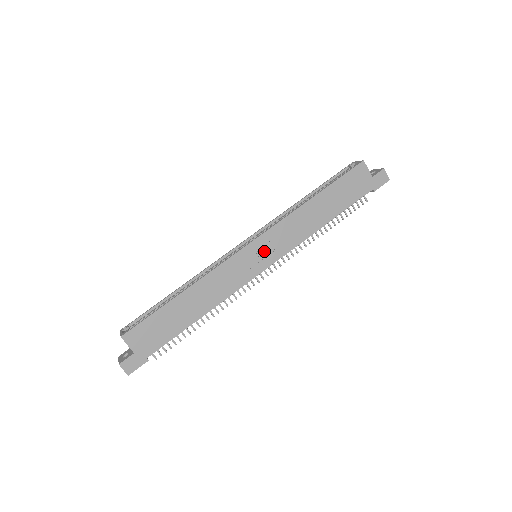
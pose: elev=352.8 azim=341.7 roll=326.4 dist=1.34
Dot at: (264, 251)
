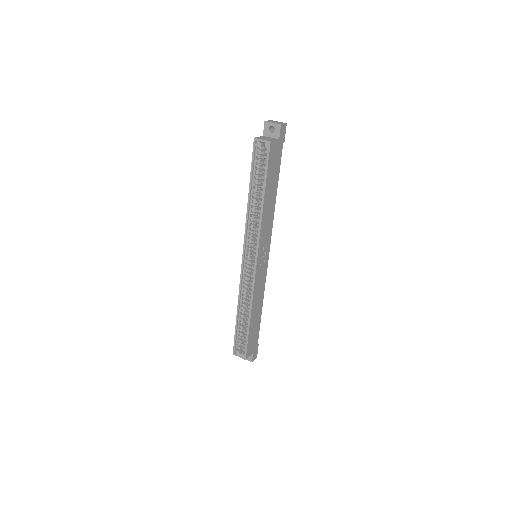
Dot at: (263, 254)
